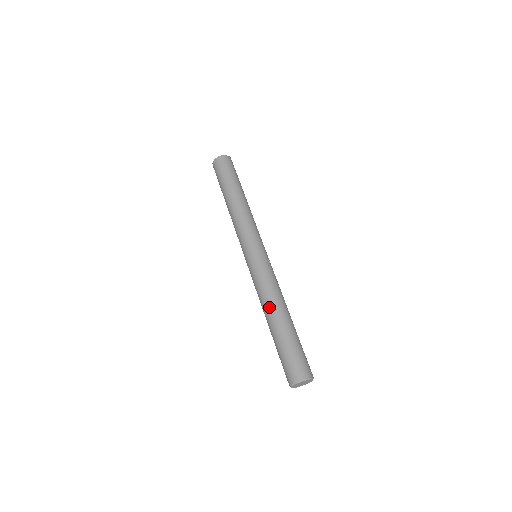
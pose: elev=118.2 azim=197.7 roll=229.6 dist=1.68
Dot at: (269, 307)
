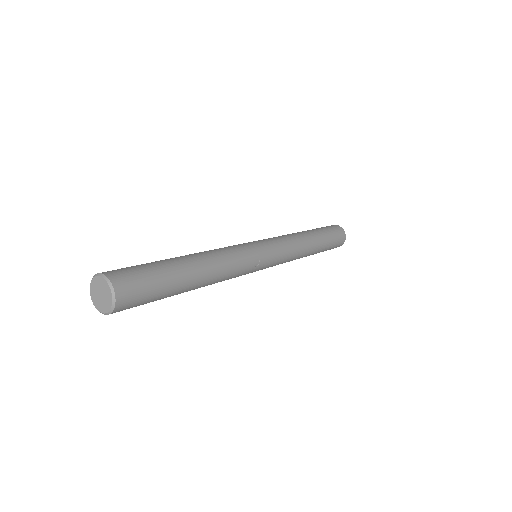
Dot at: (202, 253)
